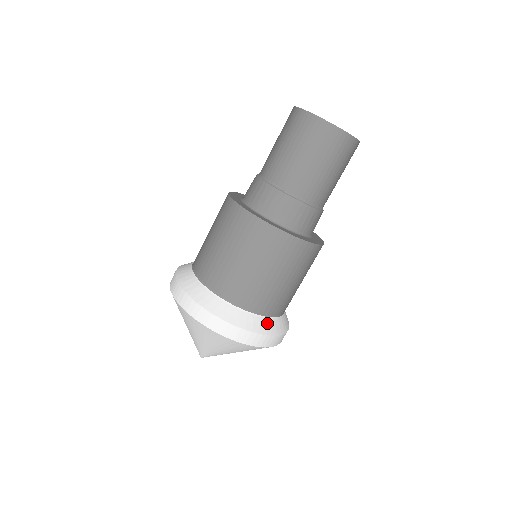
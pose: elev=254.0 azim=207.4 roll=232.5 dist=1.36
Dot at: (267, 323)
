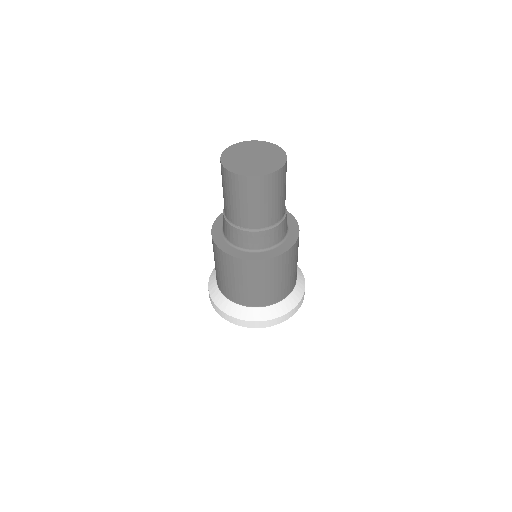
Dot at: (272, 310)
